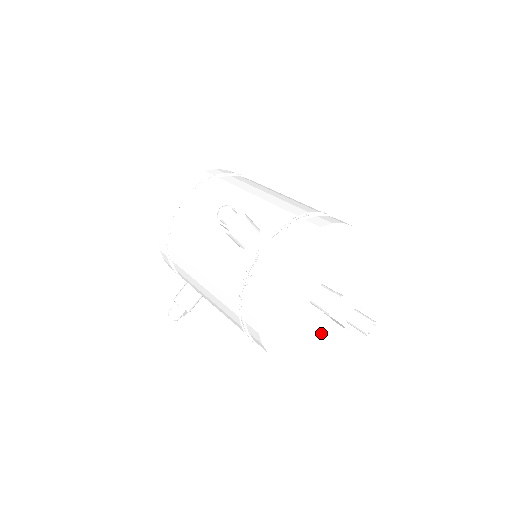
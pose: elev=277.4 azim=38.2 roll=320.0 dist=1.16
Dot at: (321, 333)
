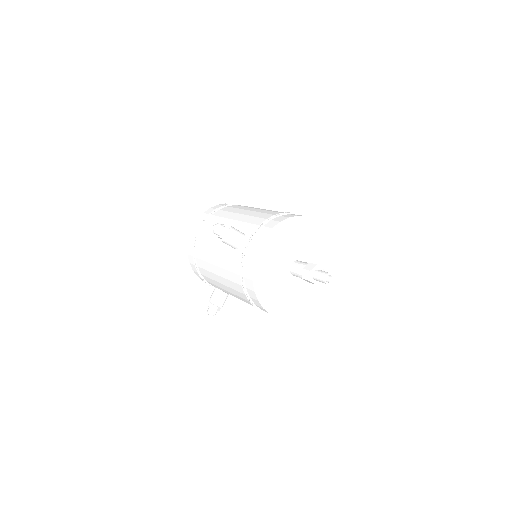
Dot at: (309, 296)
